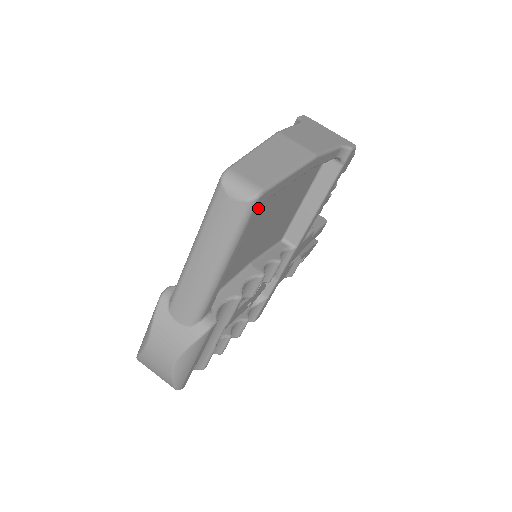
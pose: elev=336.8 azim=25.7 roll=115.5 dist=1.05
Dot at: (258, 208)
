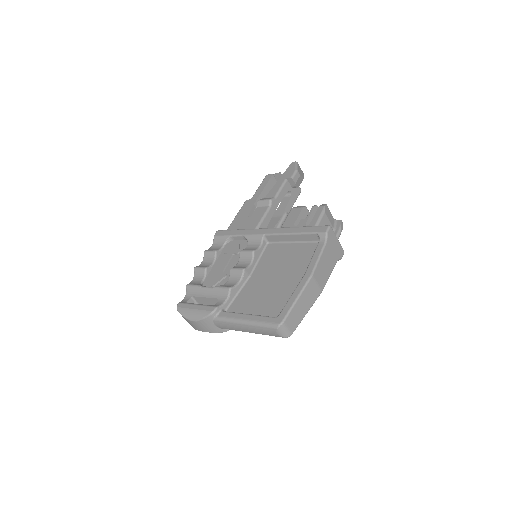
Dot at: occluded
